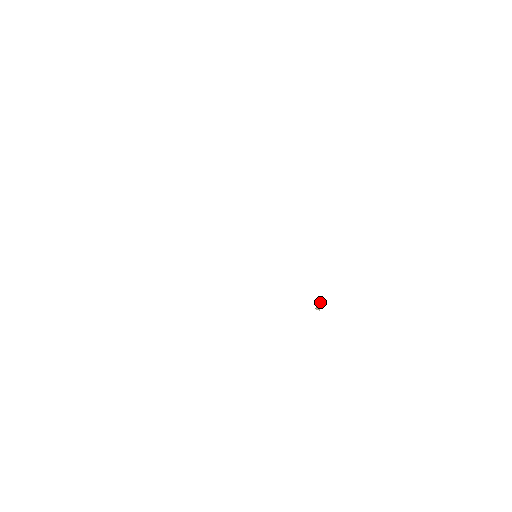
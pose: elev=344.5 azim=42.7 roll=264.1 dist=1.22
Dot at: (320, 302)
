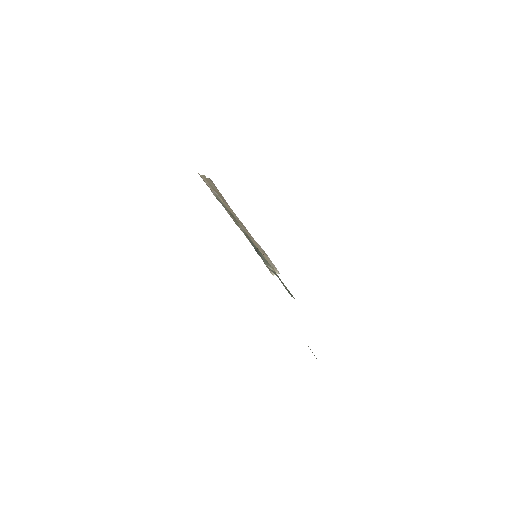
Dot at: occluded
